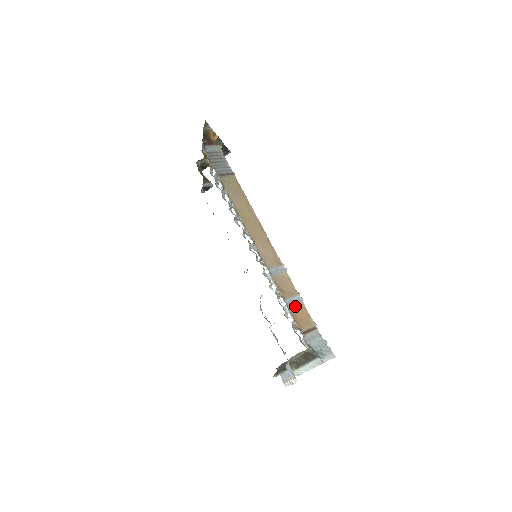
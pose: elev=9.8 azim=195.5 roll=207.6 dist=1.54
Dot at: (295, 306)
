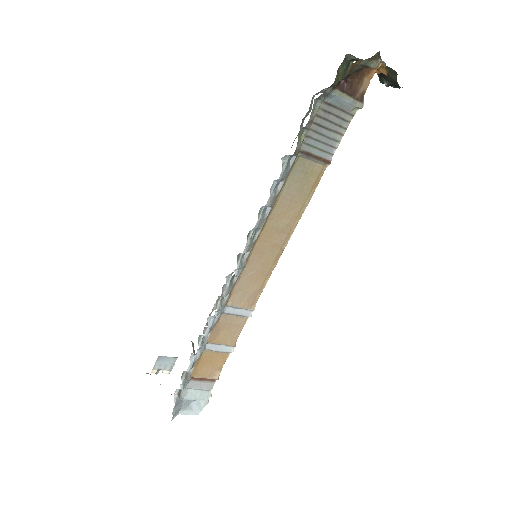
Dot at: (215, 352)
